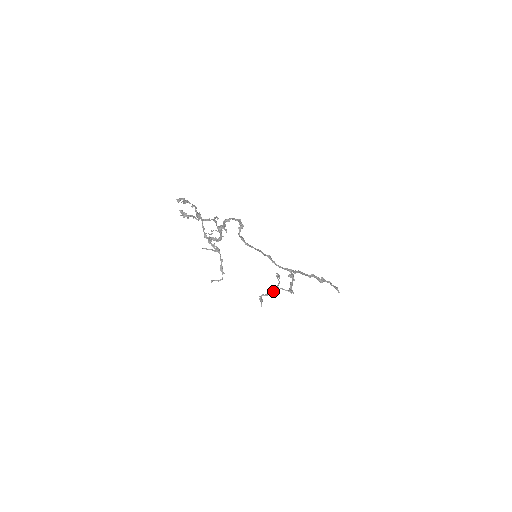
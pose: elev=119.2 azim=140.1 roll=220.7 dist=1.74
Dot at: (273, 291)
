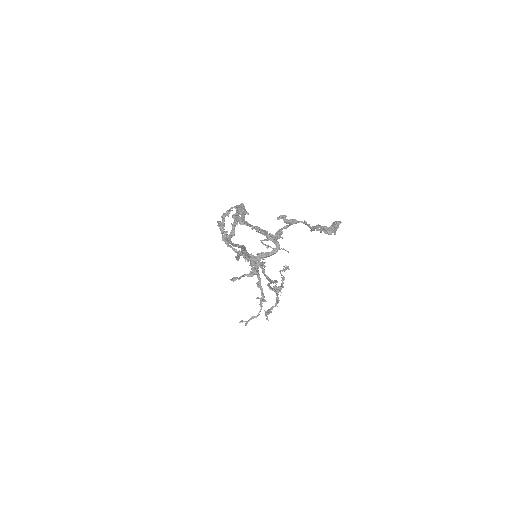
Dot at: (279, 291)
